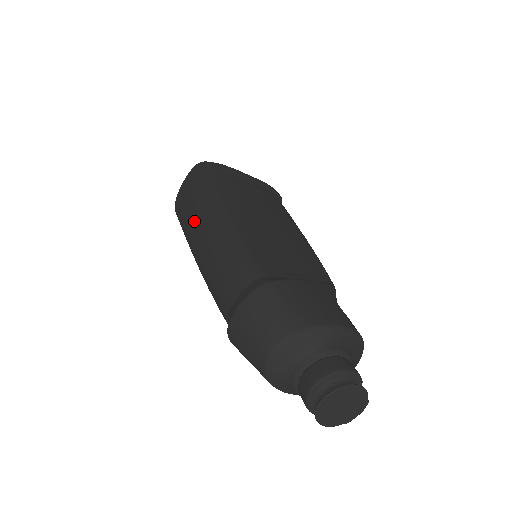
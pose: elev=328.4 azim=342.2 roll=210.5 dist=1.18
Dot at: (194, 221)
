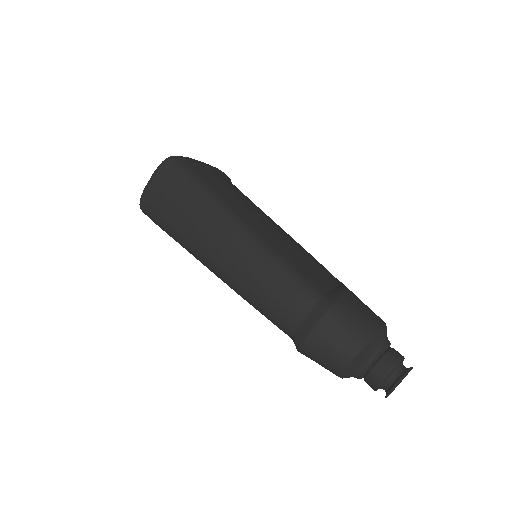
Dot at: (204, 233)
